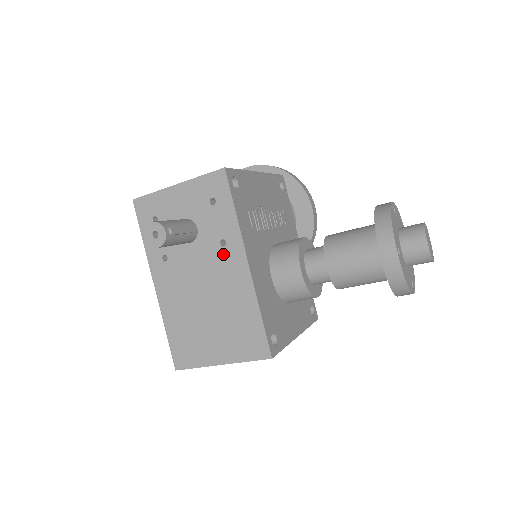
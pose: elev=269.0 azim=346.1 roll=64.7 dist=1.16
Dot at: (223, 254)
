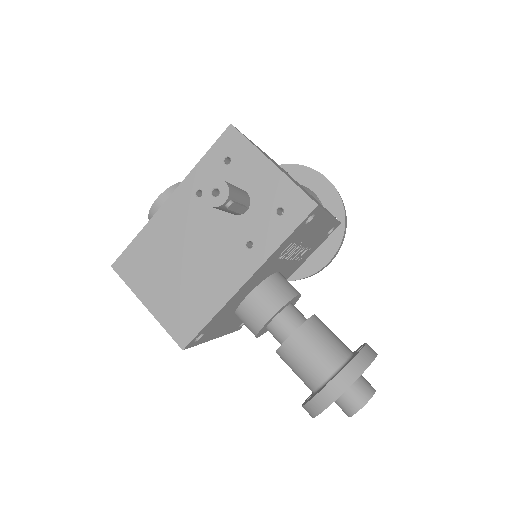
Dot at: (240, 251)
